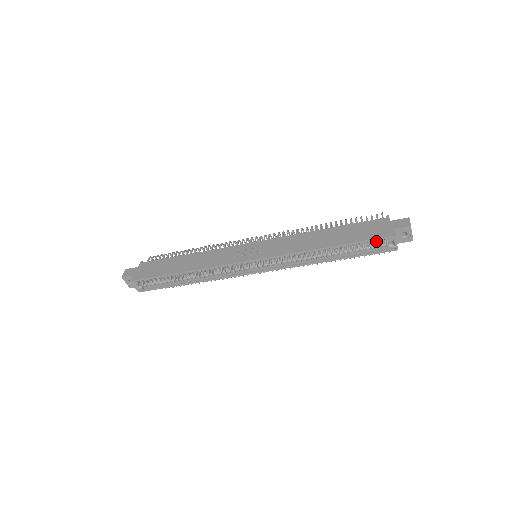
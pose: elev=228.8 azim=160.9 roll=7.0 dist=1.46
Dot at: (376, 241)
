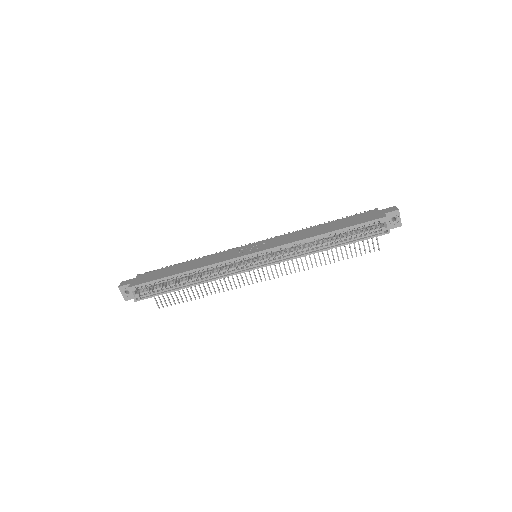
Dot at: (370, 225)
